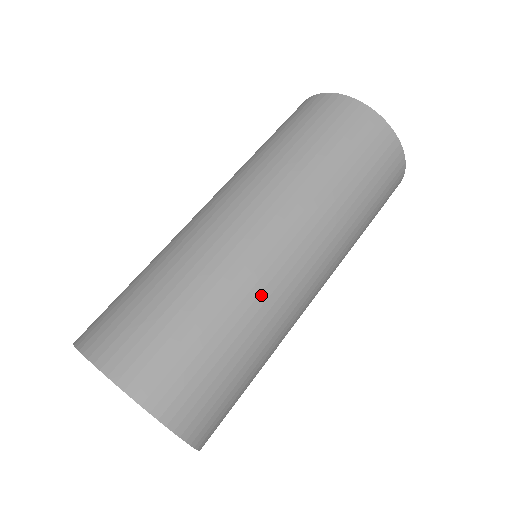
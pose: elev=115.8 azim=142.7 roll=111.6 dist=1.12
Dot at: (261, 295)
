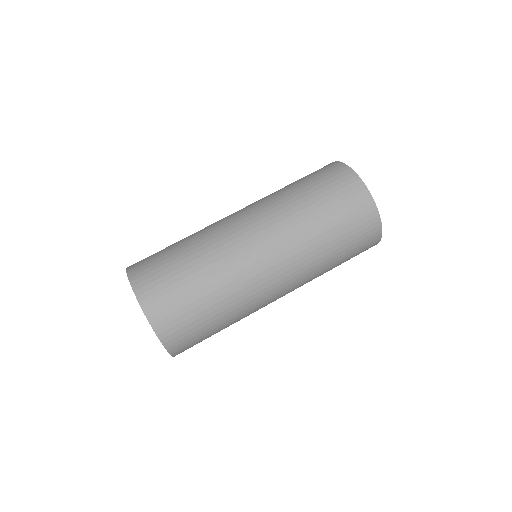
Dot at: (228, 263)
